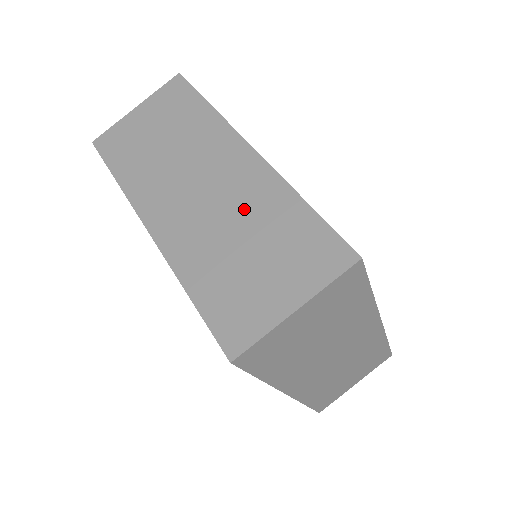
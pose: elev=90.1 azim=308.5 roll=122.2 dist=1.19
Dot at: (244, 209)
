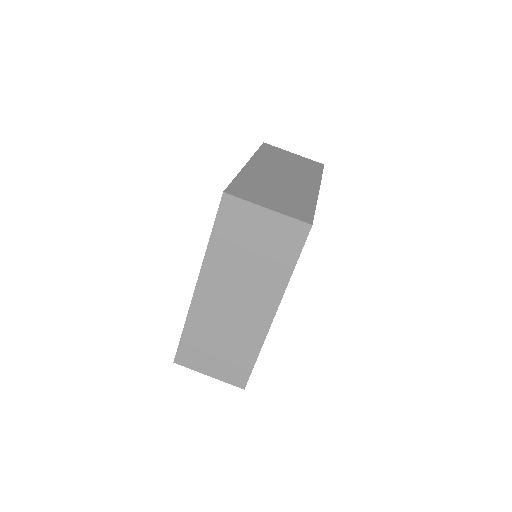
Dot at: (291, 189)
